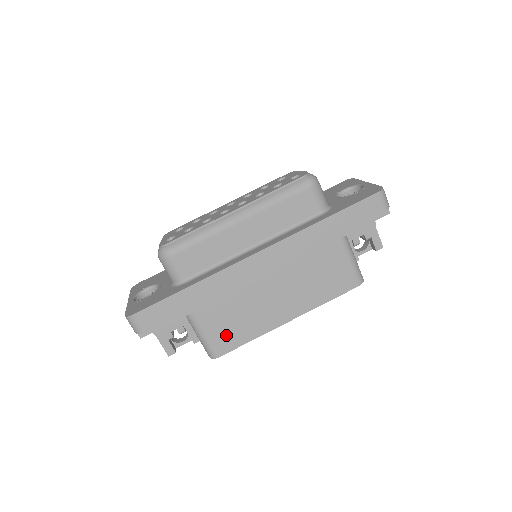
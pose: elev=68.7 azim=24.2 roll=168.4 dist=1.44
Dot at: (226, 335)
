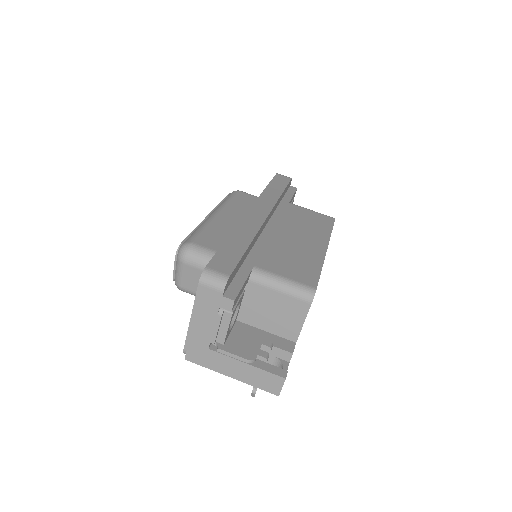
Dot at: (299, 272)
